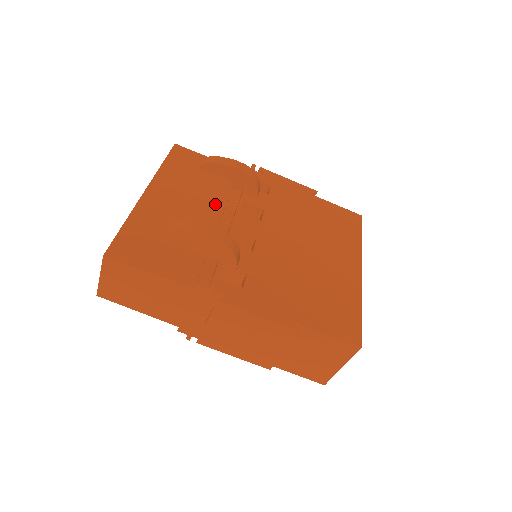
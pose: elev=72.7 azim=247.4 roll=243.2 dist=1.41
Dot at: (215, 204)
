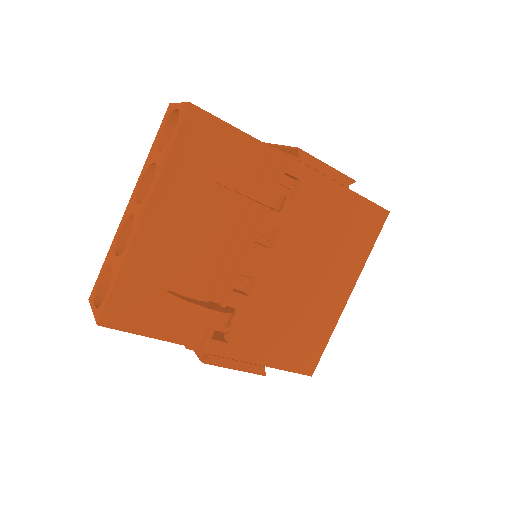
Dot at: (225, 223)
